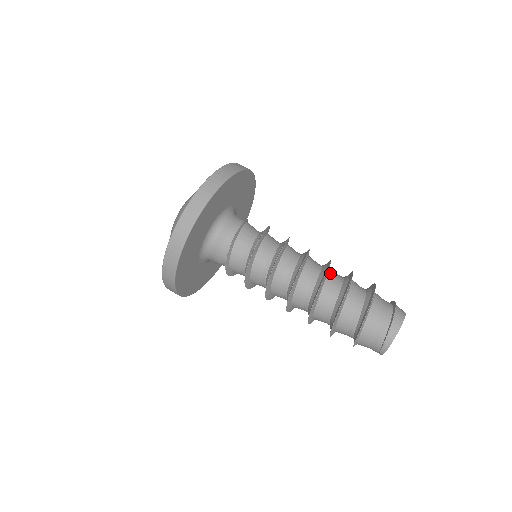
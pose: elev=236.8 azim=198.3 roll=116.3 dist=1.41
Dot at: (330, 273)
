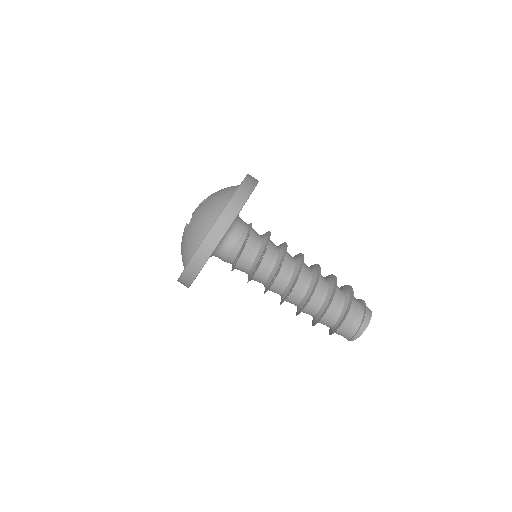
Dot at: (320, 277)
